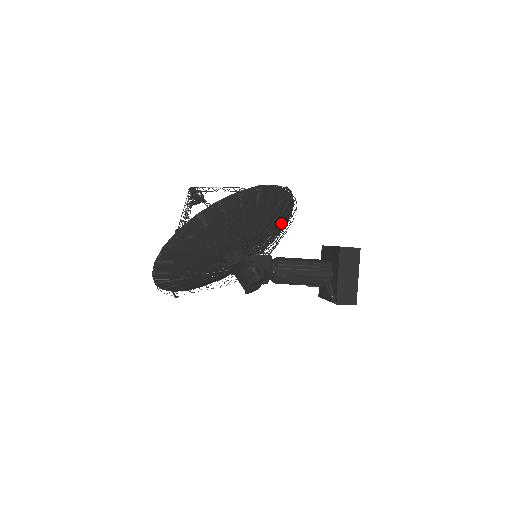
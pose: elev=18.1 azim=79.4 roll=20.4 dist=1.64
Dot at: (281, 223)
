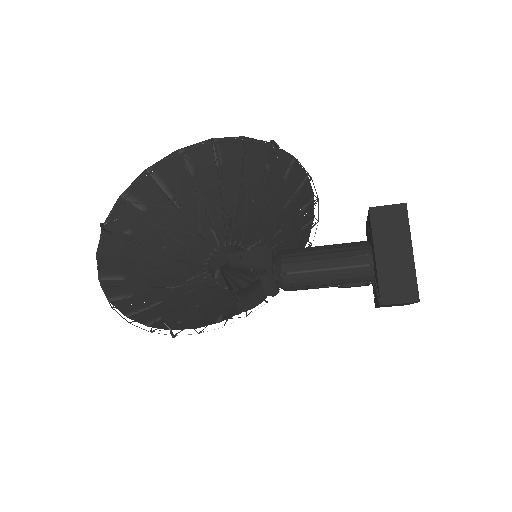
Dot at: (278, 198)
